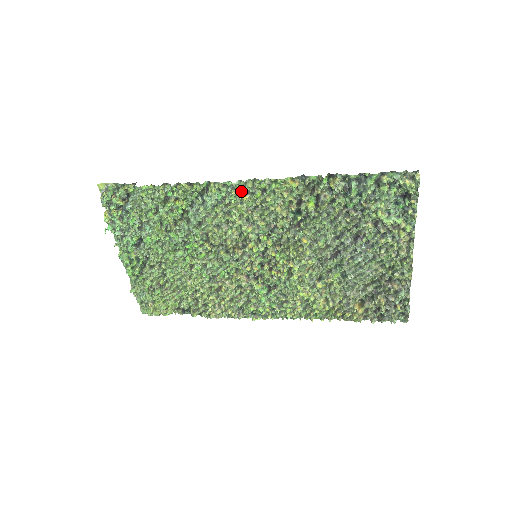
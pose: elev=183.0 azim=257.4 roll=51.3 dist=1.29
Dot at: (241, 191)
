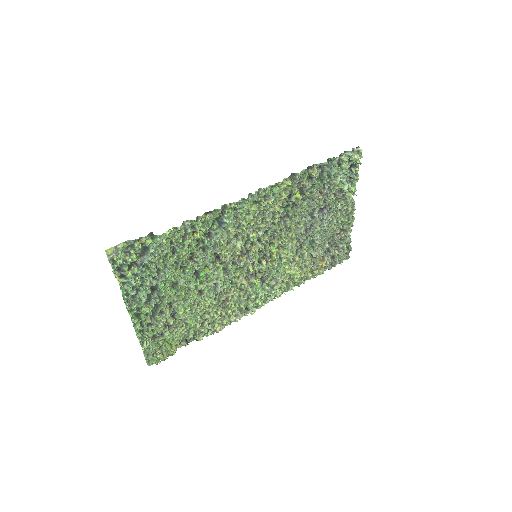
Dot at: (250, 203)
